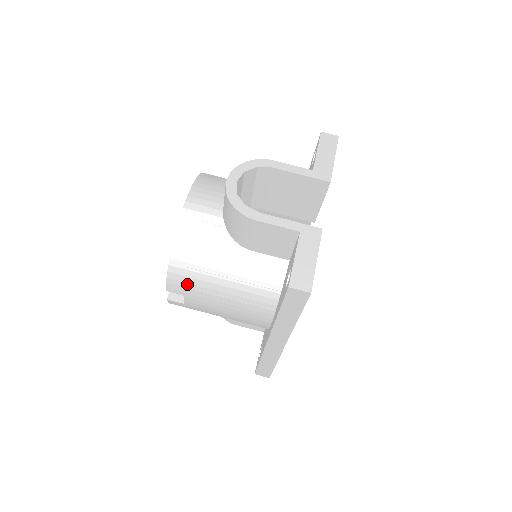
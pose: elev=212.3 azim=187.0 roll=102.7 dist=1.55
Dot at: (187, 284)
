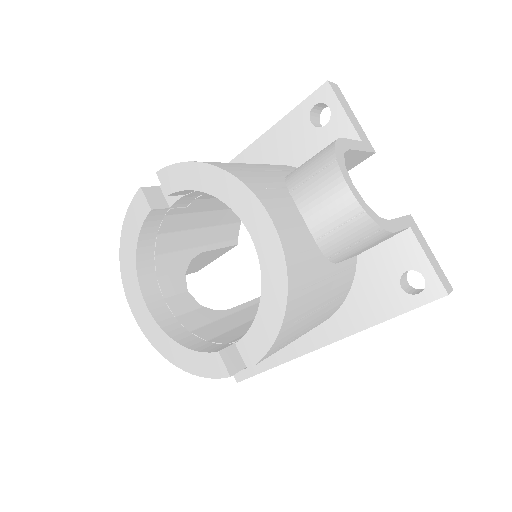
Dot at: (283, 343)
